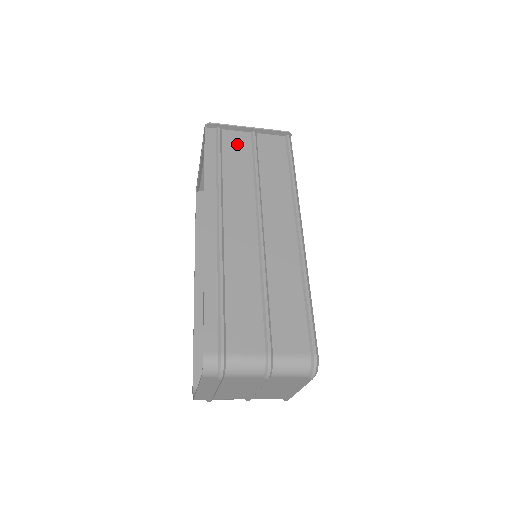
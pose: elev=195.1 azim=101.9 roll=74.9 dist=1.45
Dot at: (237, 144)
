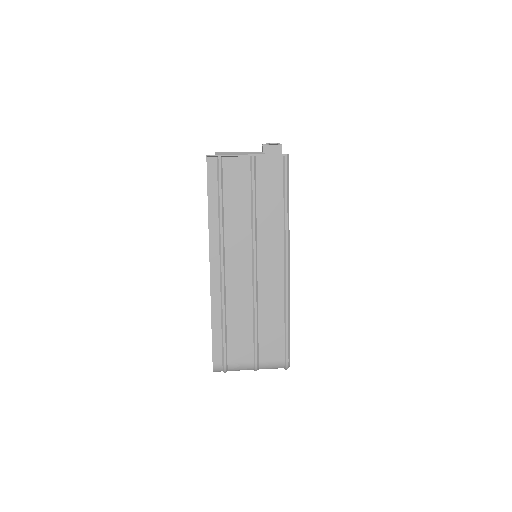
Dot at: (237, 174)
